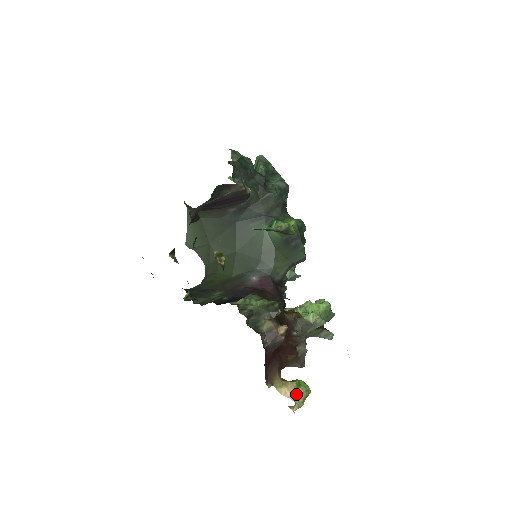
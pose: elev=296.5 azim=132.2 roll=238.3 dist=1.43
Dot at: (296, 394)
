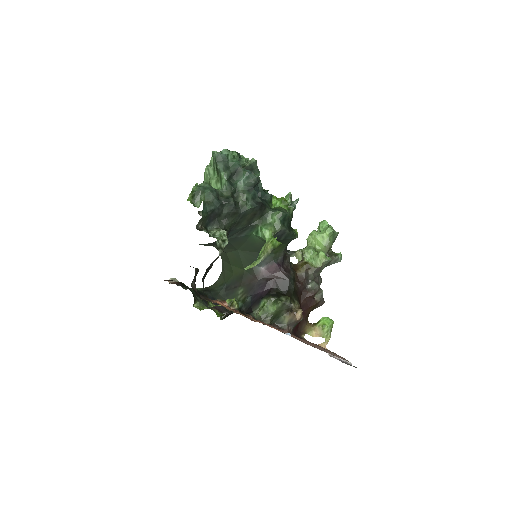
Dot at: (324, 334)
